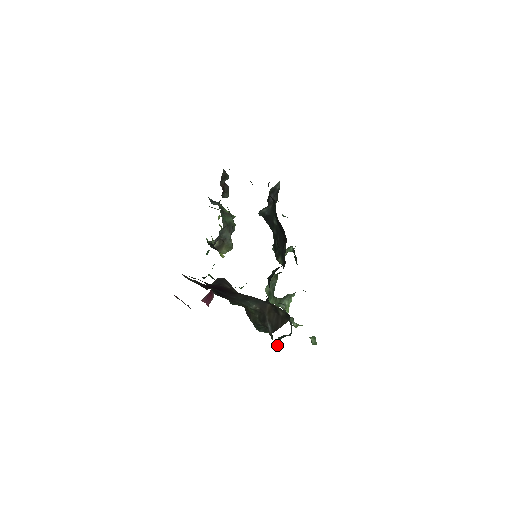
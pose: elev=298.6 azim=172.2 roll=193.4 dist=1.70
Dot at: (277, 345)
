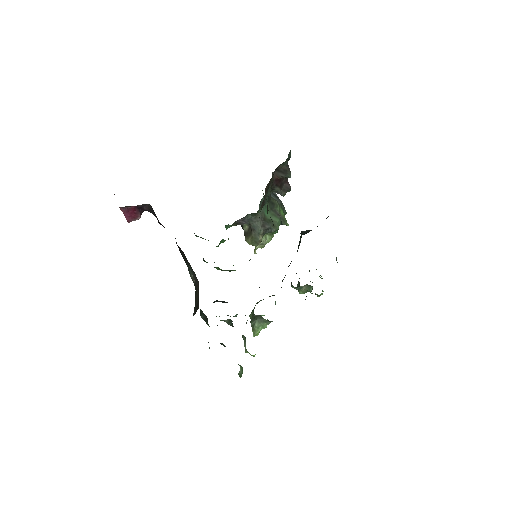
Dot at: occluded
